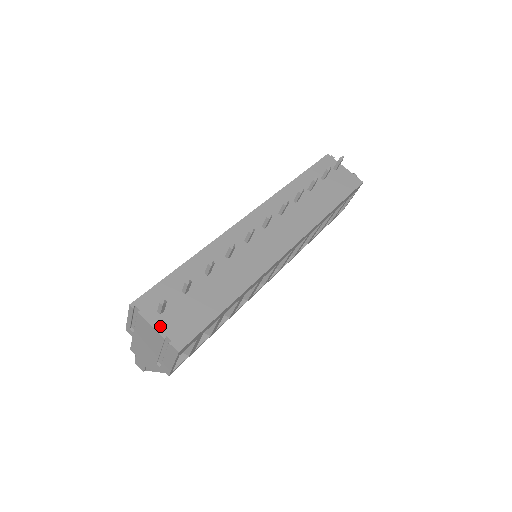
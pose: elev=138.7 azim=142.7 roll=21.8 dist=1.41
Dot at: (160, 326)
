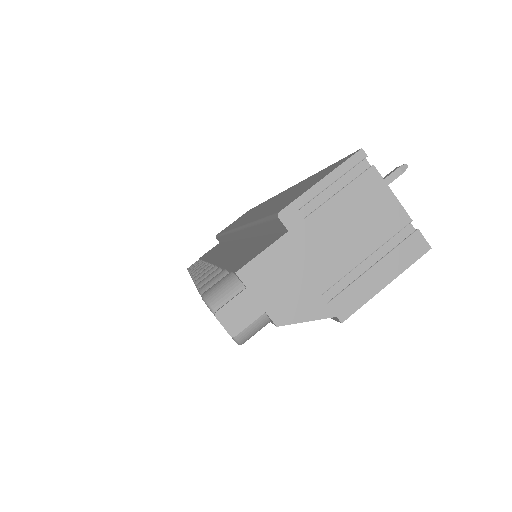
Dot at: (395, 203)
